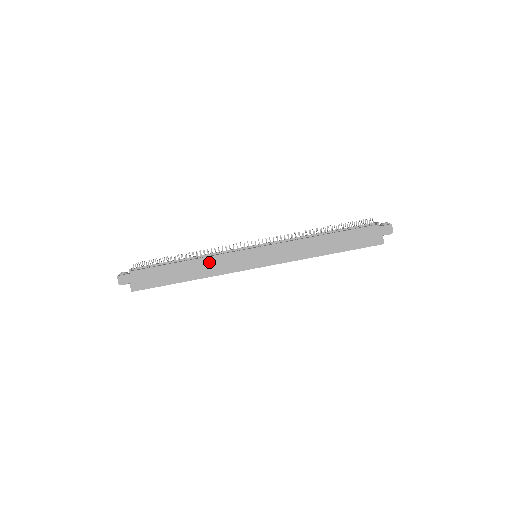
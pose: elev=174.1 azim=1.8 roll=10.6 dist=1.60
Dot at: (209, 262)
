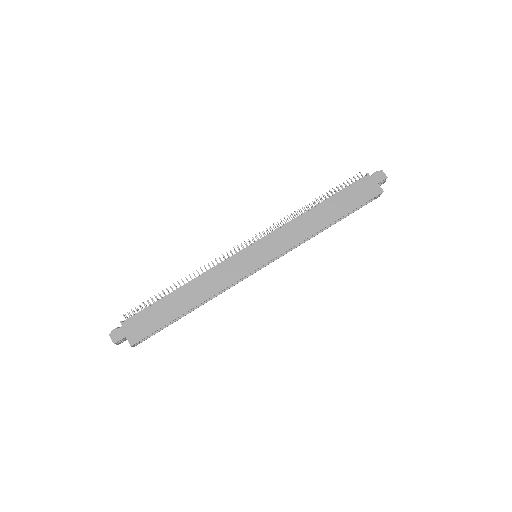
Dot at: (207, 279)
